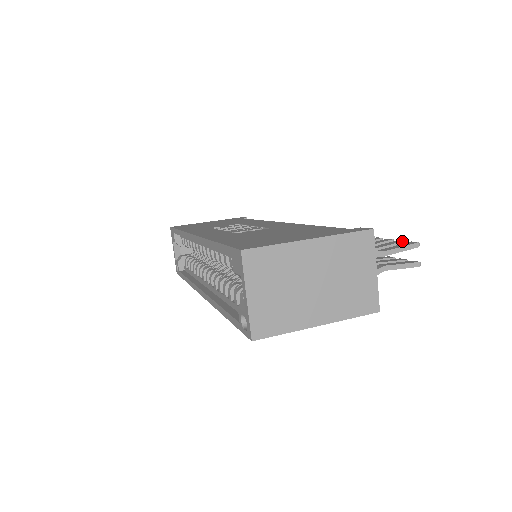
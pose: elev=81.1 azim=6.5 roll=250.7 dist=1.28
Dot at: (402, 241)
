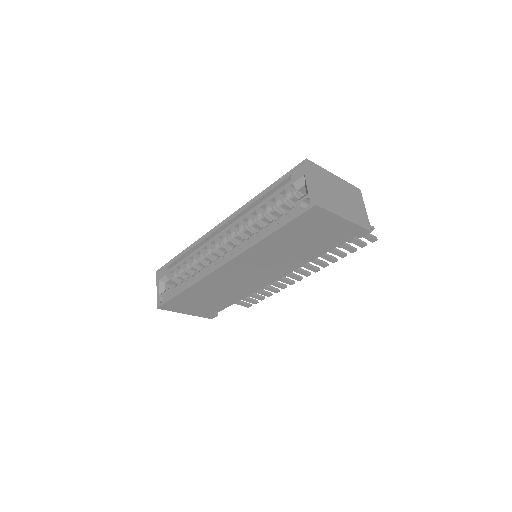
Dot at: occluded
